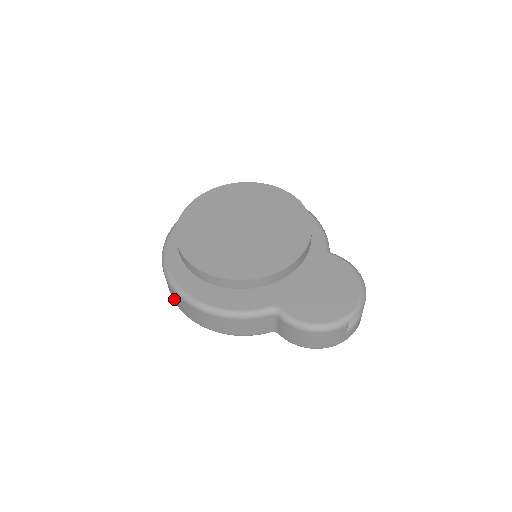
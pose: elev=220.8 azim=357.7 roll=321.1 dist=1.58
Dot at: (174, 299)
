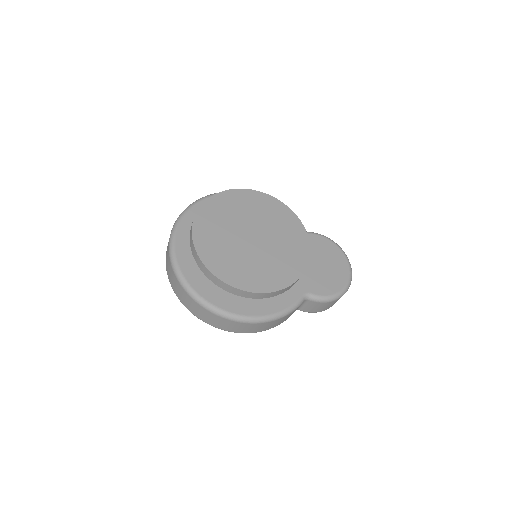
Dot at: (212, 323)
